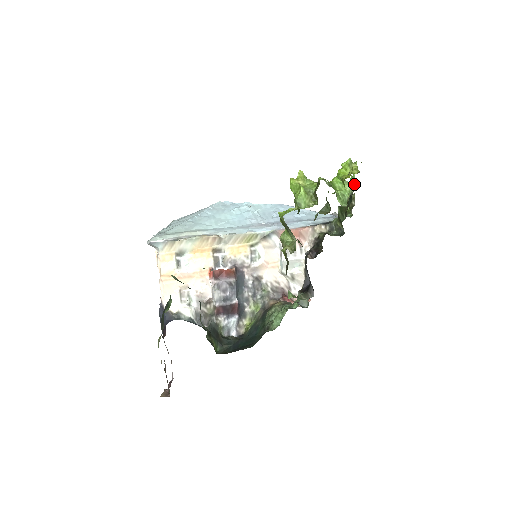
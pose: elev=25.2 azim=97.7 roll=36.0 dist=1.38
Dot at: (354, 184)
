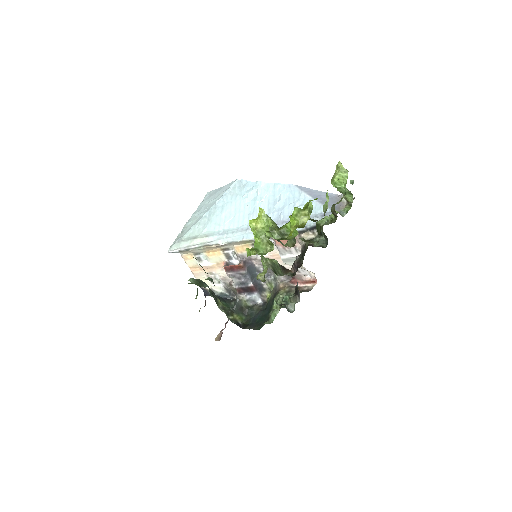
Dot at: (327, 205)
